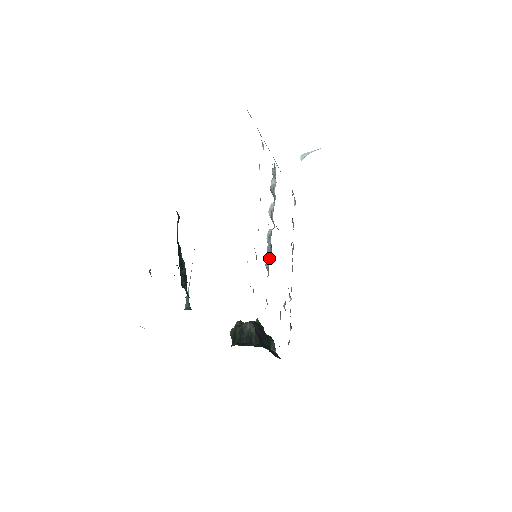
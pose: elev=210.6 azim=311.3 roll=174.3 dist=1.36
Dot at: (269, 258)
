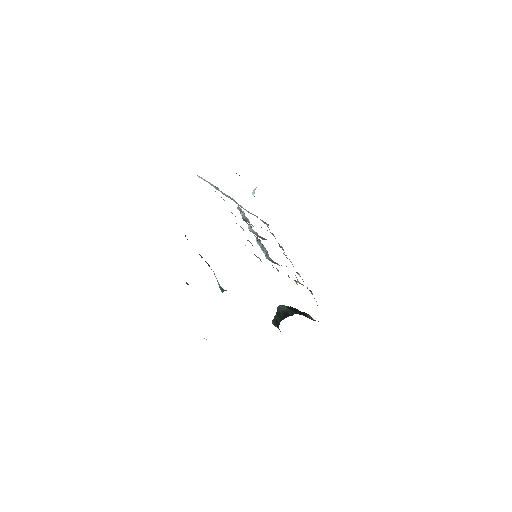
Dot at: (265, 252)
